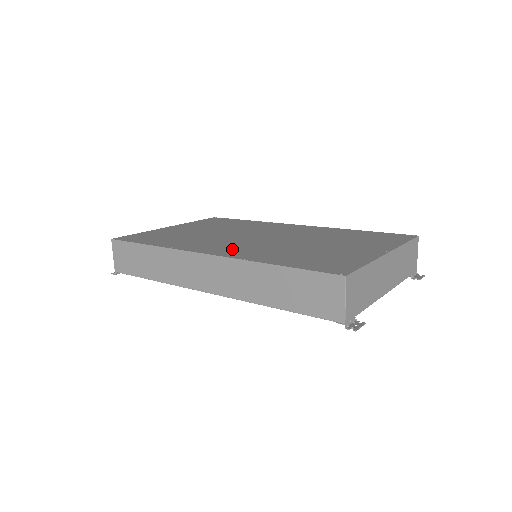
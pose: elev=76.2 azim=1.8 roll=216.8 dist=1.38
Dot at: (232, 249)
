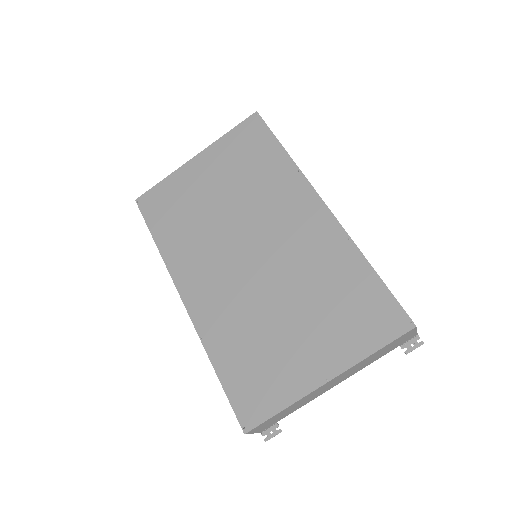
Dot at: (207, 295)
